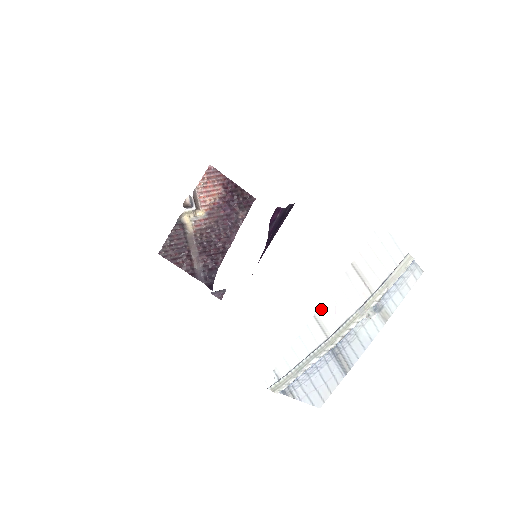
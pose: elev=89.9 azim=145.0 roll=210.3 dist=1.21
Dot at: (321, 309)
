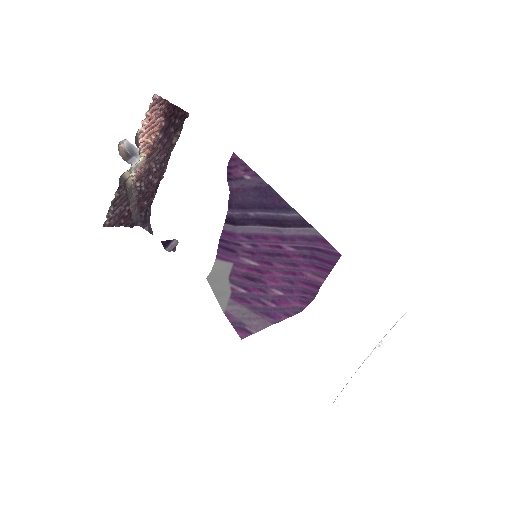
Dot at: occluded
